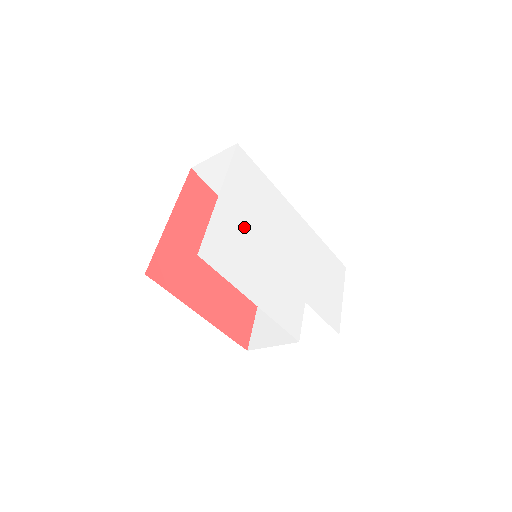
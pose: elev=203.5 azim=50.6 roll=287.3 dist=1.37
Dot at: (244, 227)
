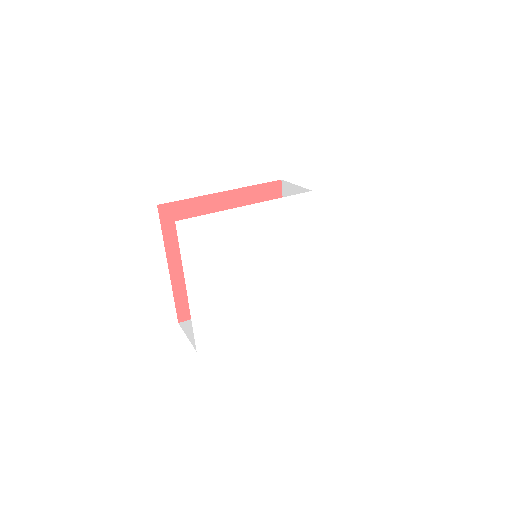
Dot at: (224, 288)
